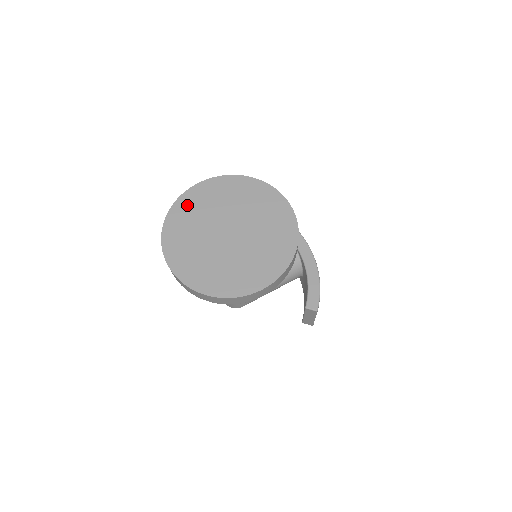
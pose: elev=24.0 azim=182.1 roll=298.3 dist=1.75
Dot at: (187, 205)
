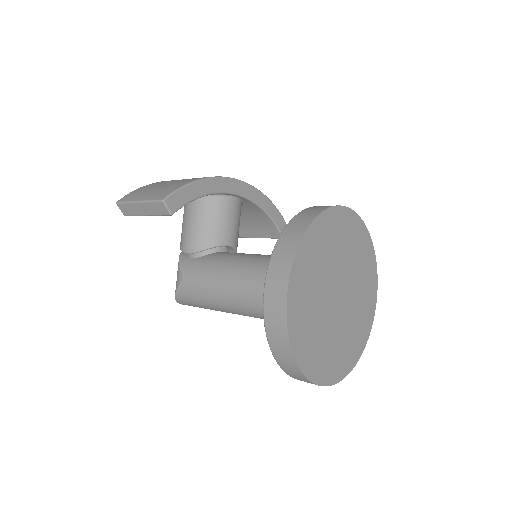
Dot at: (300, 329)
